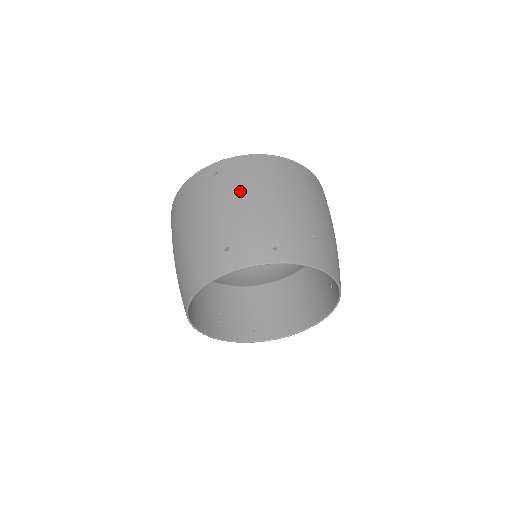
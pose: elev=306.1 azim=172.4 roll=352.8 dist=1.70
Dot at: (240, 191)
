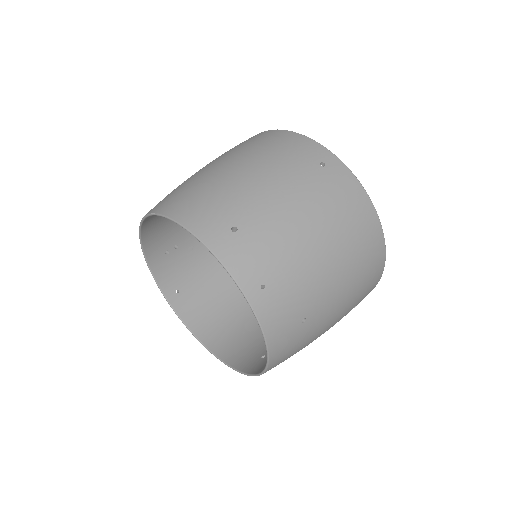
Dot at: (315, 206)
